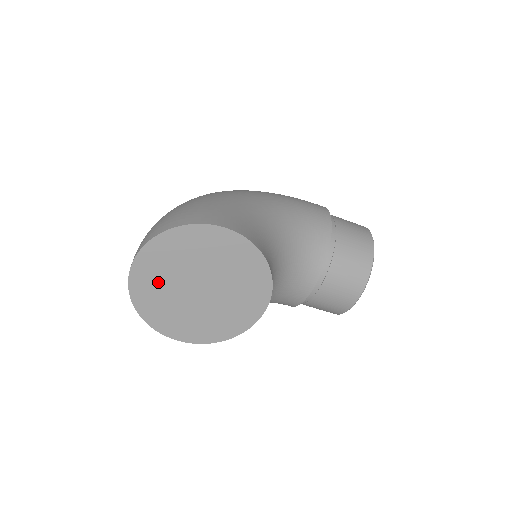
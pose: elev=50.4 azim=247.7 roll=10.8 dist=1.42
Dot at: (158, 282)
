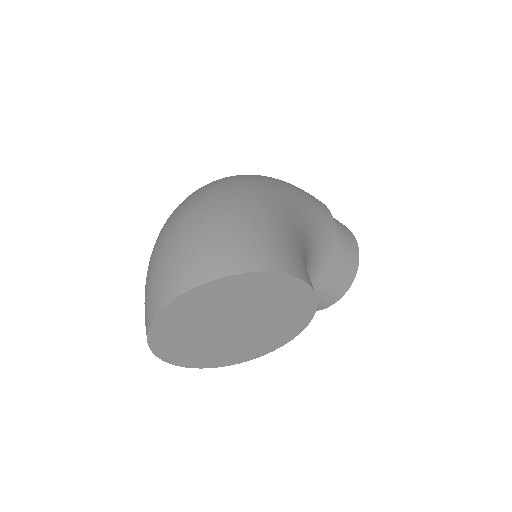
Dot at: (191, 319)
